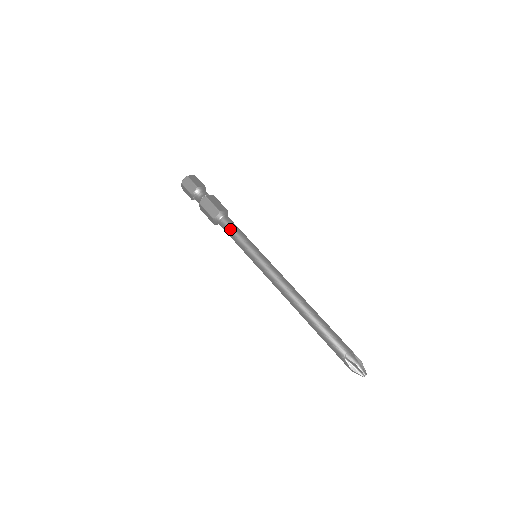
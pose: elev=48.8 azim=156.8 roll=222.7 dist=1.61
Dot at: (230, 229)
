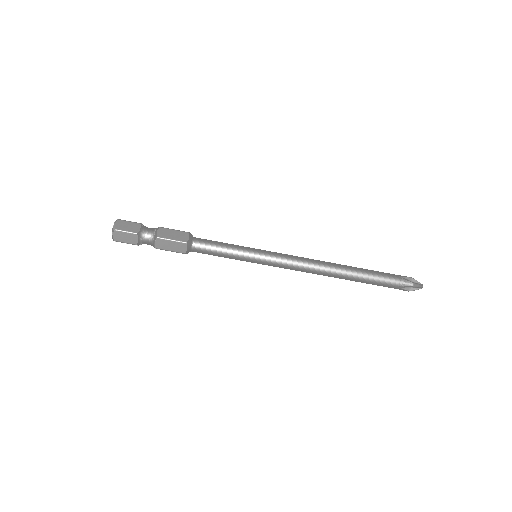
Dot at: (211, 251)
